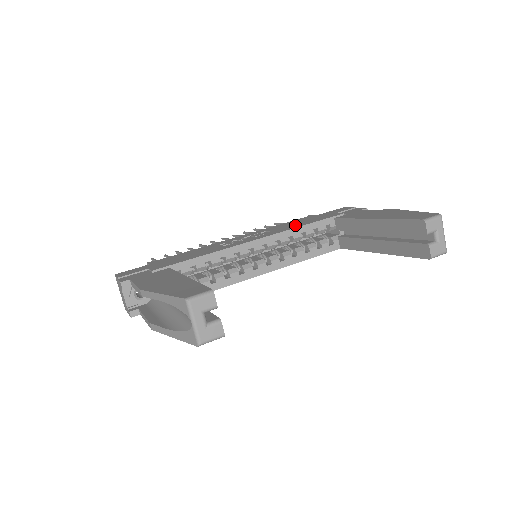
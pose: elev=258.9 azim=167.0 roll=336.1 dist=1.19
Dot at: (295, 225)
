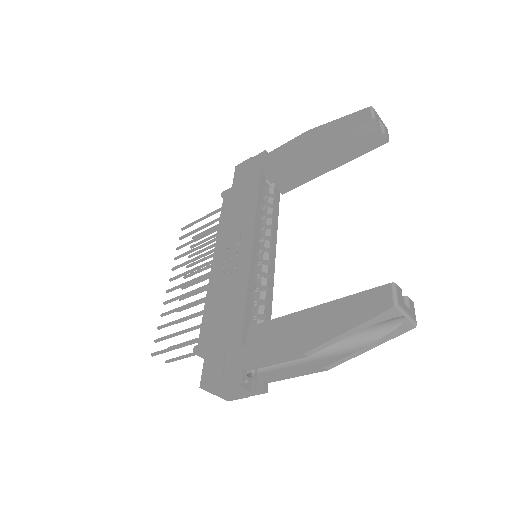
Dot at: (246, 208)
